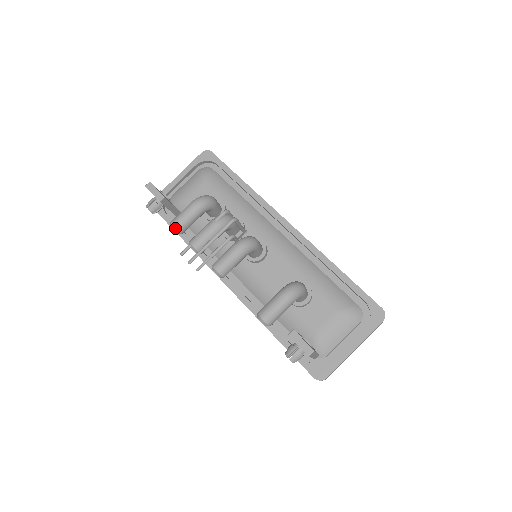
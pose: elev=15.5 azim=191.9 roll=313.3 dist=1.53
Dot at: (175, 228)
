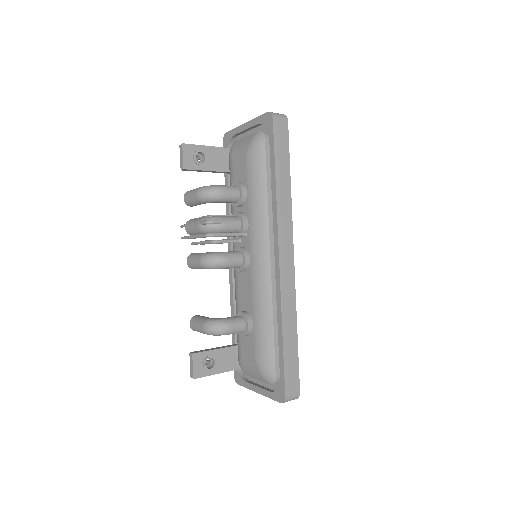
Dot at: (184, 201)
